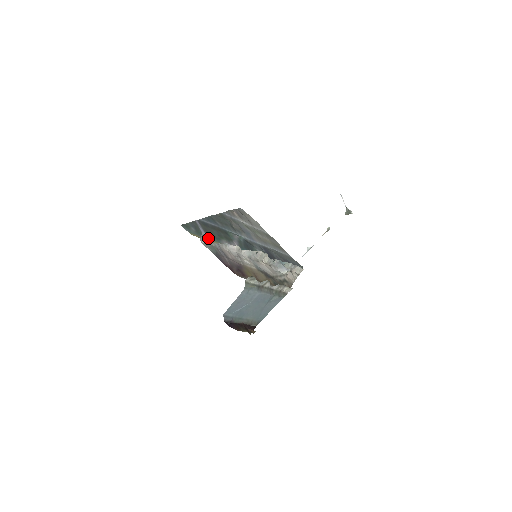
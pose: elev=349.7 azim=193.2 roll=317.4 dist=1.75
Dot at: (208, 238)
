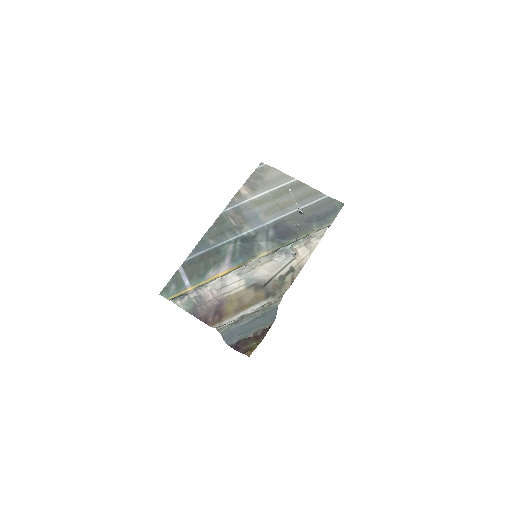
Dot at: (181, 298)
